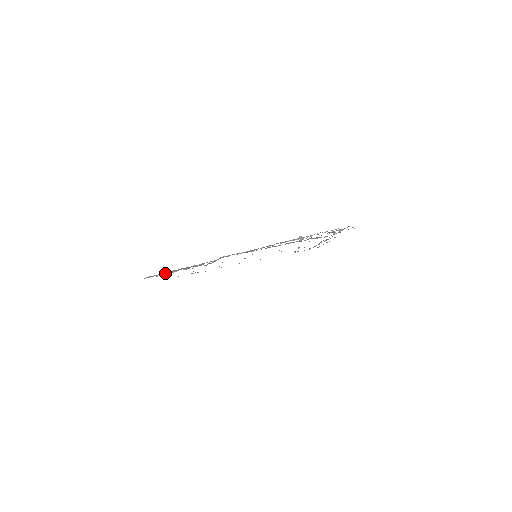
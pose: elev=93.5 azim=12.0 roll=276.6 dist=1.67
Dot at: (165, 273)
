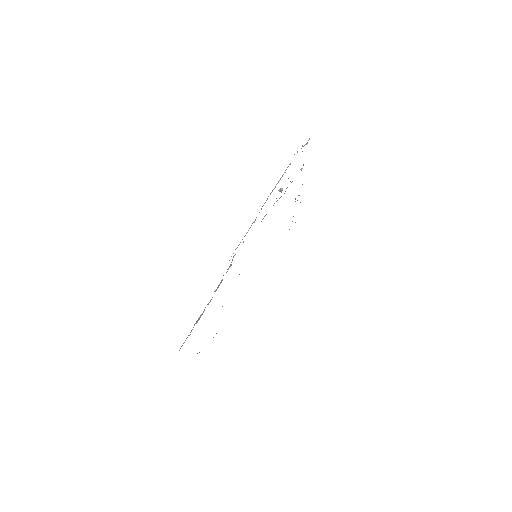
Dot at: occluded
